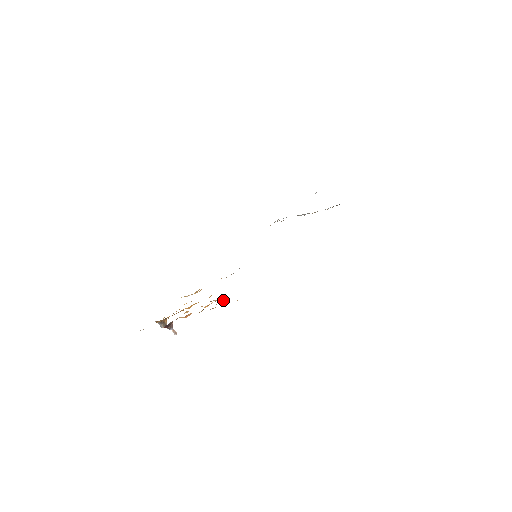
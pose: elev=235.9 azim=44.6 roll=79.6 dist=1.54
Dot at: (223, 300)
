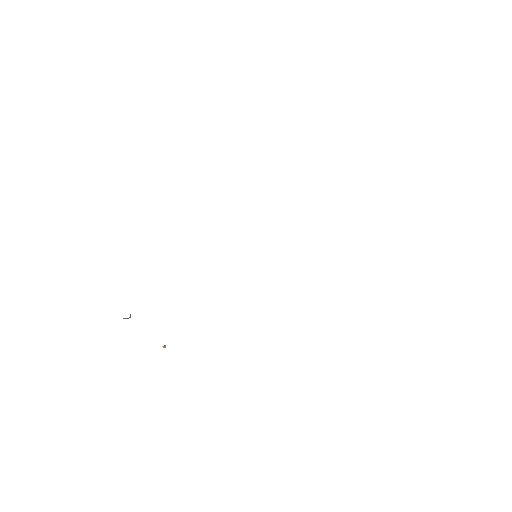
Dot at: occluded
